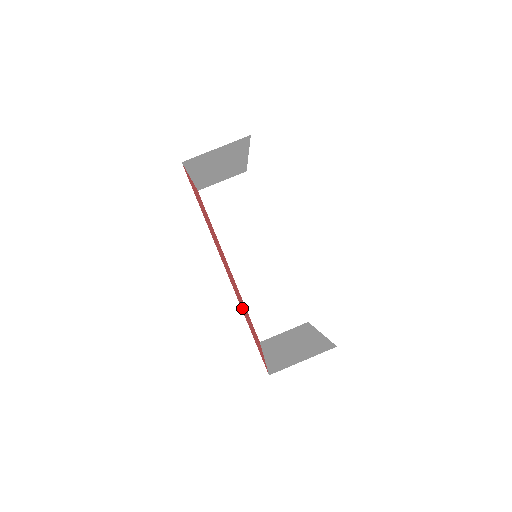
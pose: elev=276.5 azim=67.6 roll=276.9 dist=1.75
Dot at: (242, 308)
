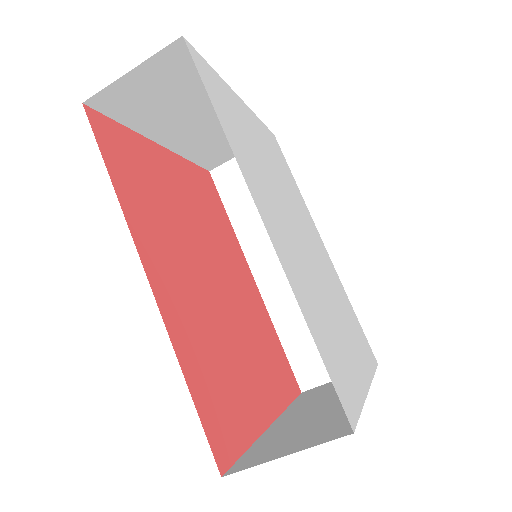
Dot at: (198, 344)
